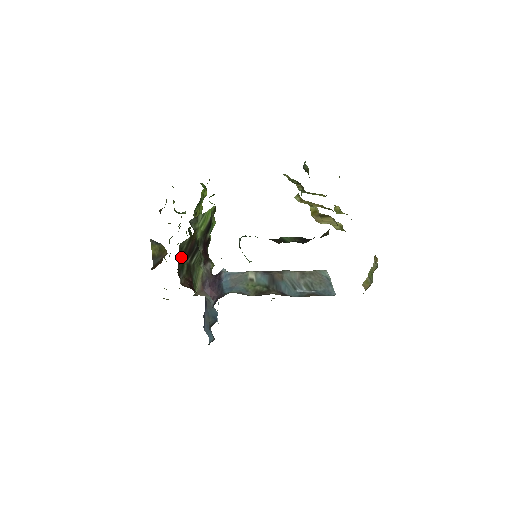
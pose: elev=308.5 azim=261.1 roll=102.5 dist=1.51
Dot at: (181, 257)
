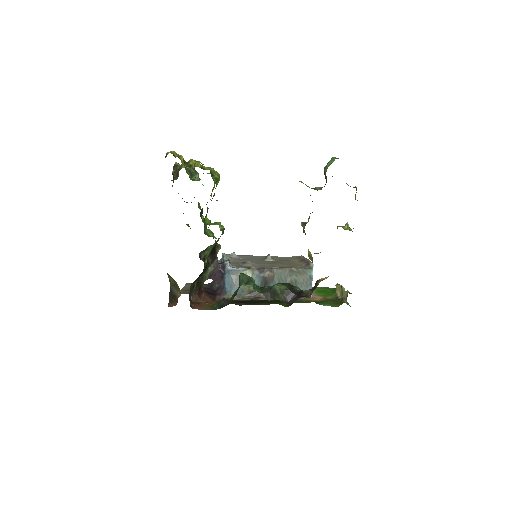
Dot at: (192, 285)
